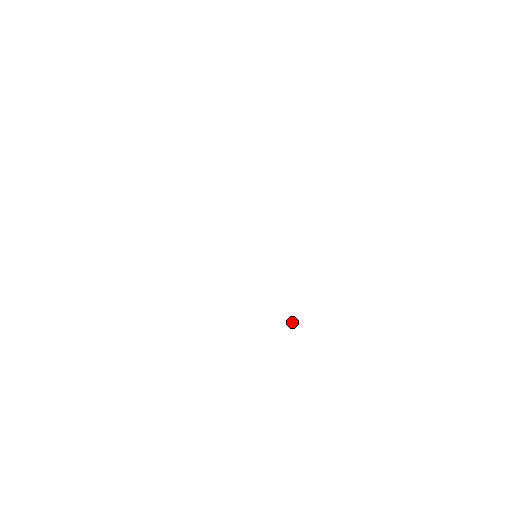
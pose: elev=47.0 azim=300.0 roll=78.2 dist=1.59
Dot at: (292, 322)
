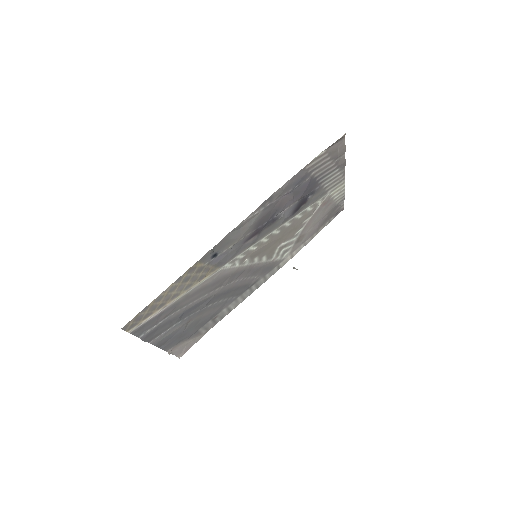
Dot at: (294, 268)
